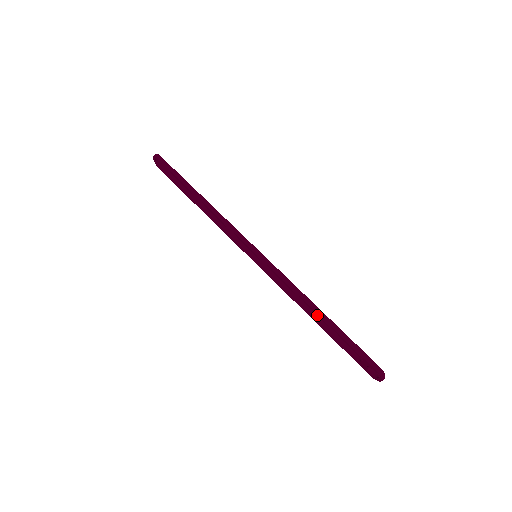
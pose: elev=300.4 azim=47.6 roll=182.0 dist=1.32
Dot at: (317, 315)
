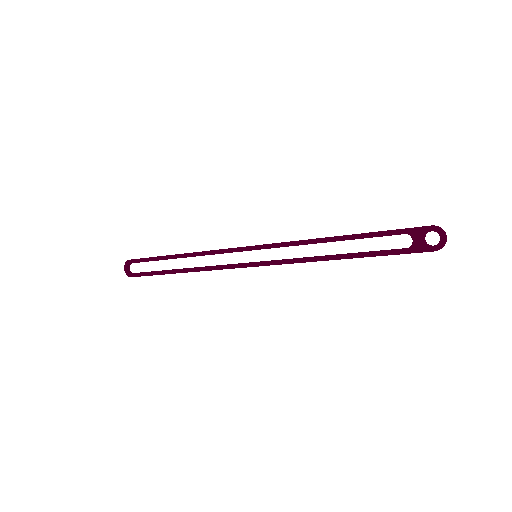
Dot at: (342, 239)
